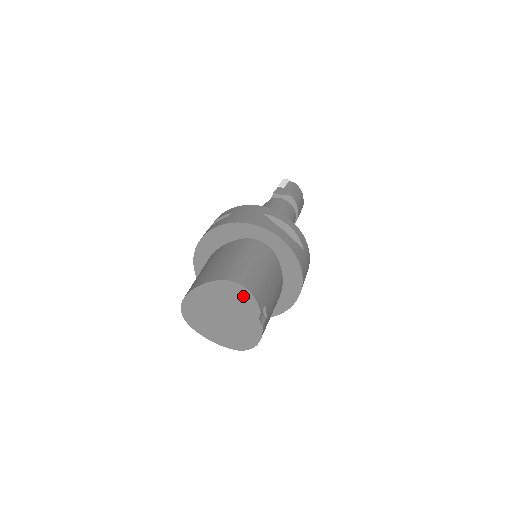
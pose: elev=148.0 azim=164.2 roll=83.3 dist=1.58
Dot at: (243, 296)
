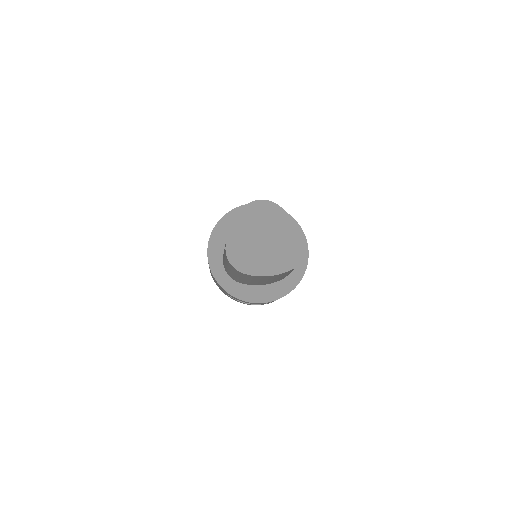
Dot at: (268, 209)
